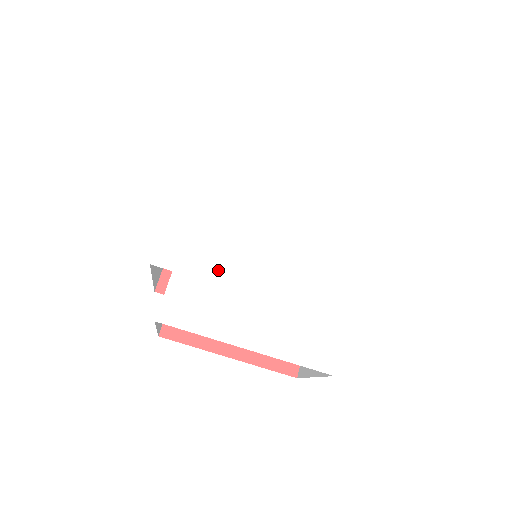
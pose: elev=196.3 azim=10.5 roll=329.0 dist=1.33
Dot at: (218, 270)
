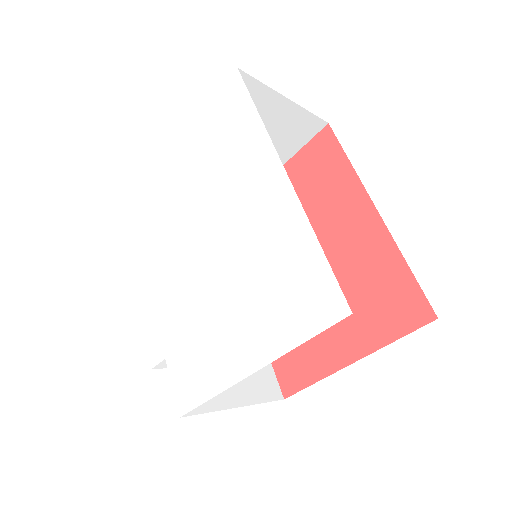
Dot at: (189, 321)
